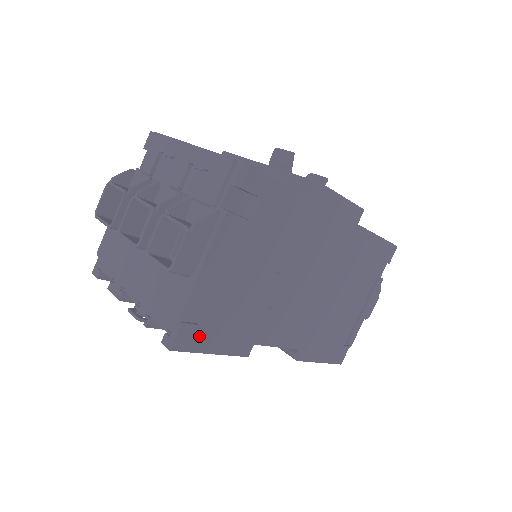
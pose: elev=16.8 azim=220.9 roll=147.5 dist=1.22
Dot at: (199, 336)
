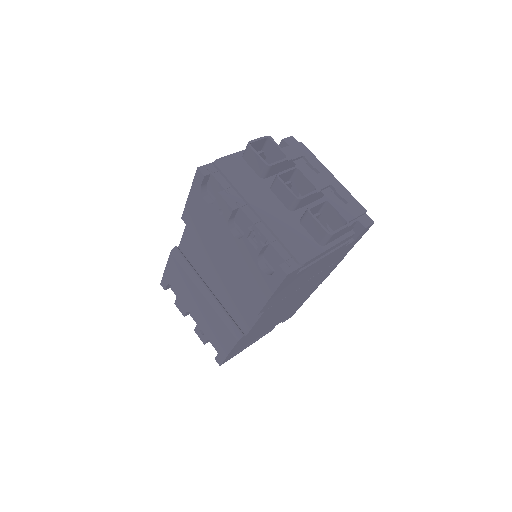
Dot at: (288, 280)
